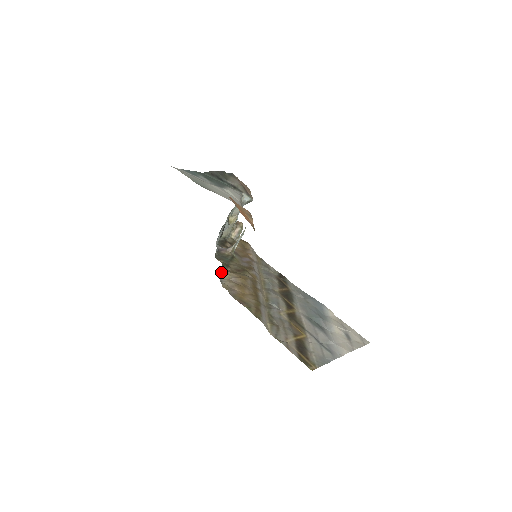
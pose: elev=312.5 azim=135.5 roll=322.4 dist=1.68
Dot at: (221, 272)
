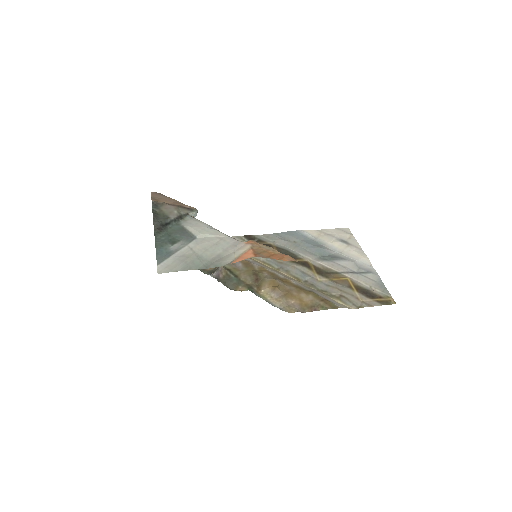
Dot at: occluded
